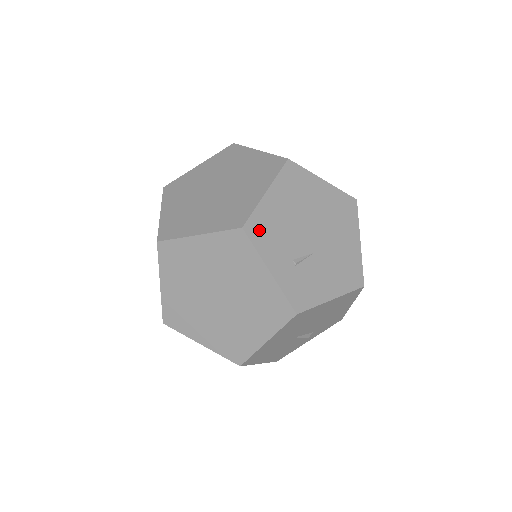
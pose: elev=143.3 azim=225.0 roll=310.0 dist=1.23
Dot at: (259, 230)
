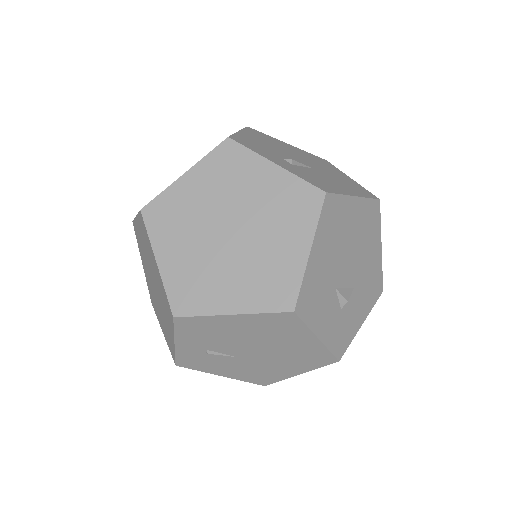
Dot at: (192, 326)
